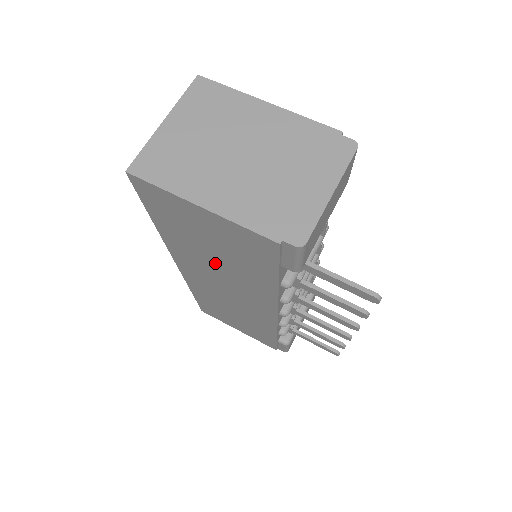
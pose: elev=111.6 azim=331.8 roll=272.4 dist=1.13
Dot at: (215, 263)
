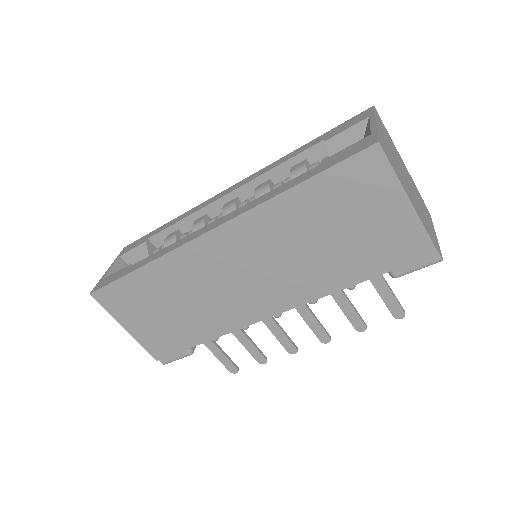
Dot at: (303, 246)
